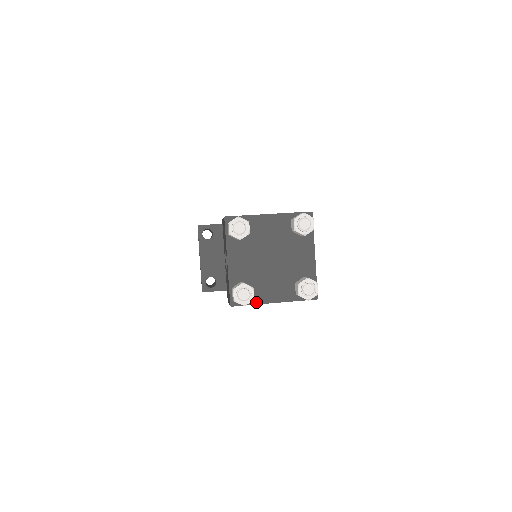
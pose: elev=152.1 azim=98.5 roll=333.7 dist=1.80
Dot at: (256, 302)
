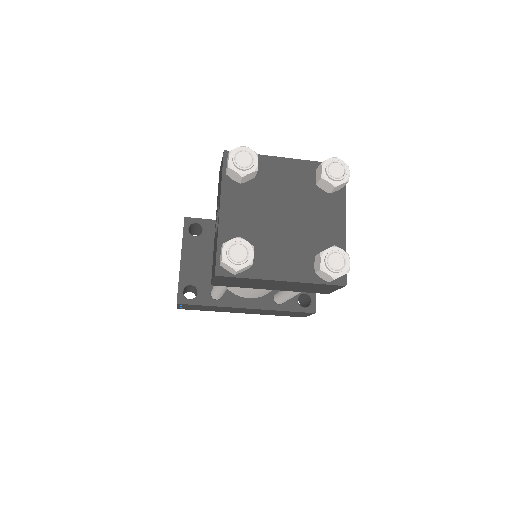
Dot at: (254, 275)
